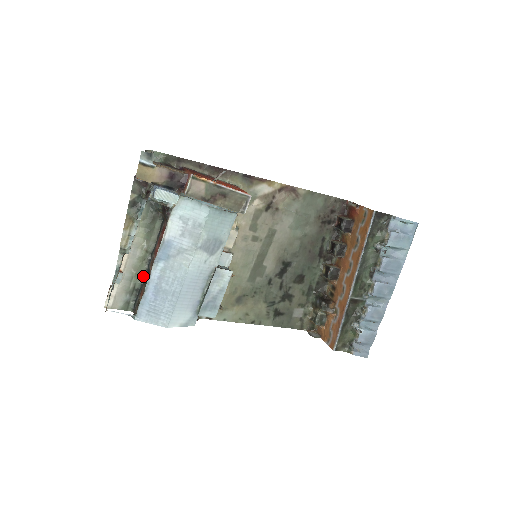
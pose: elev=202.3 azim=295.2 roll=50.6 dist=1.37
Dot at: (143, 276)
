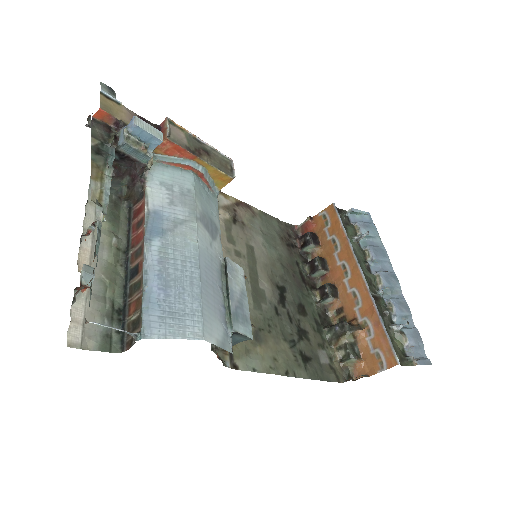
Dot at: (122, 287)
